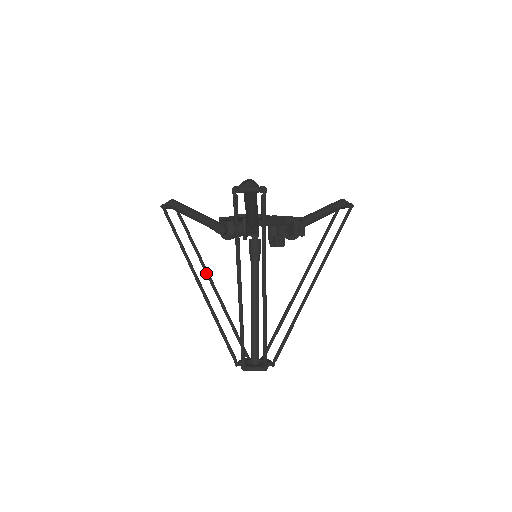
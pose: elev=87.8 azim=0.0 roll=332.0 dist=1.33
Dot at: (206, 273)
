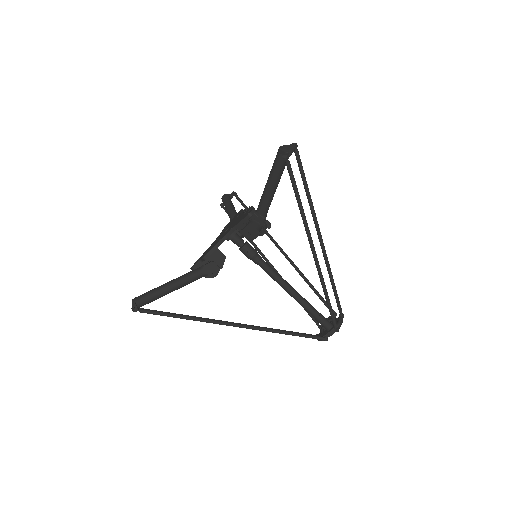
Dot at: occluded
